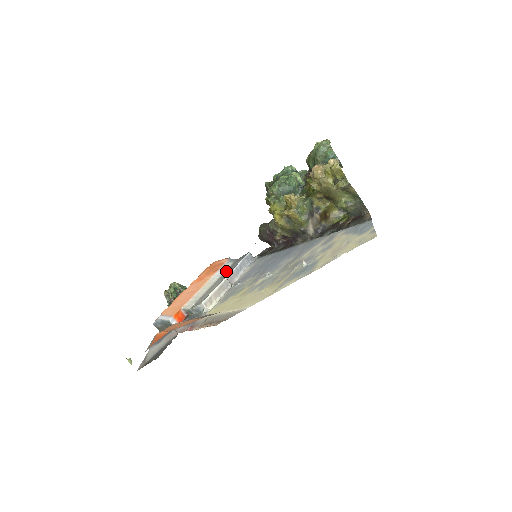
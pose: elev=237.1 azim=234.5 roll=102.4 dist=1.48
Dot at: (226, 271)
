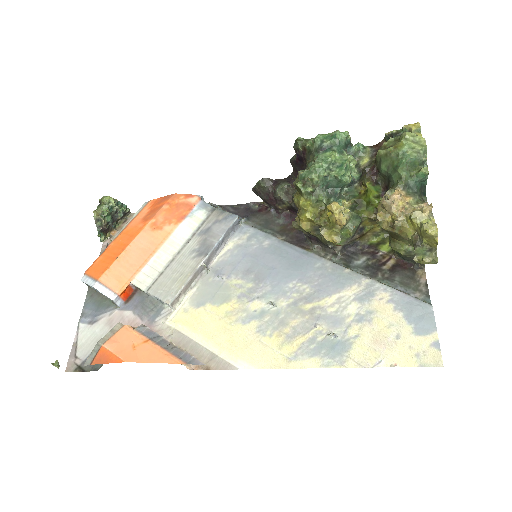
Dot at: (198, 232)
